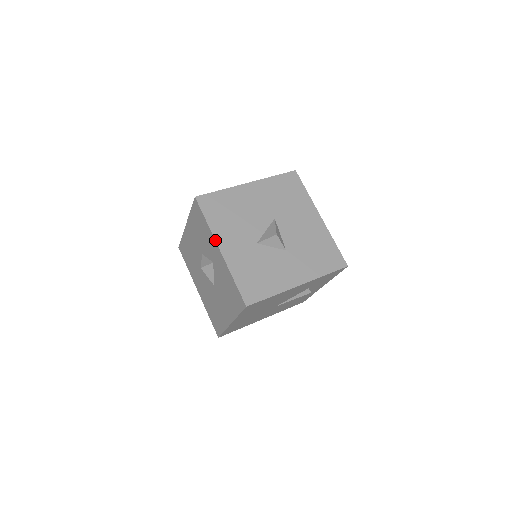
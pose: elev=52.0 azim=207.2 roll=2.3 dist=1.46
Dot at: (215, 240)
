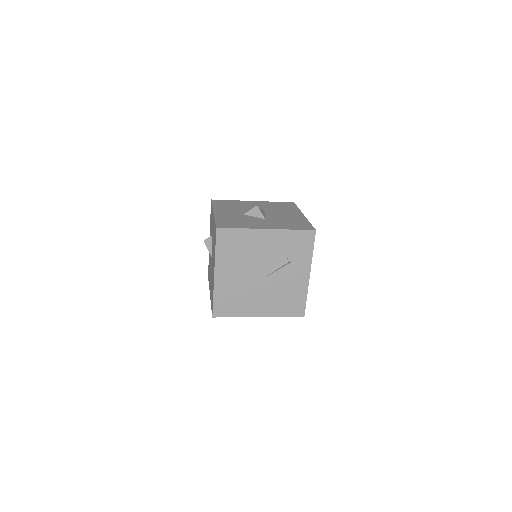
Dot at: (213, 210)
